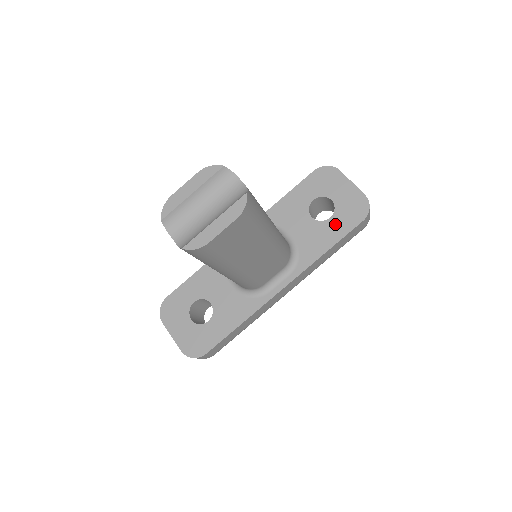
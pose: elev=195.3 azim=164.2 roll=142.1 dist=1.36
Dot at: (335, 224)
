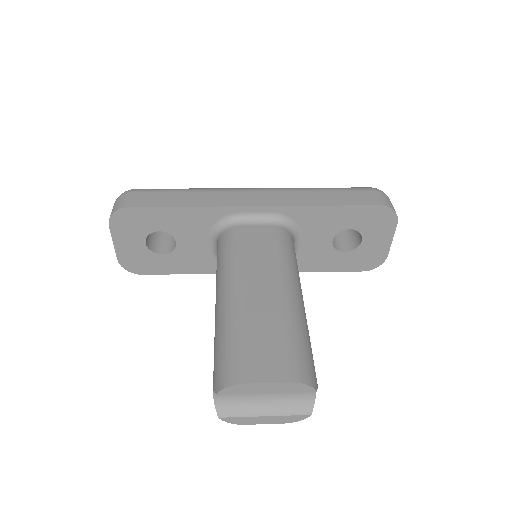
Dot at: (342, 259)
